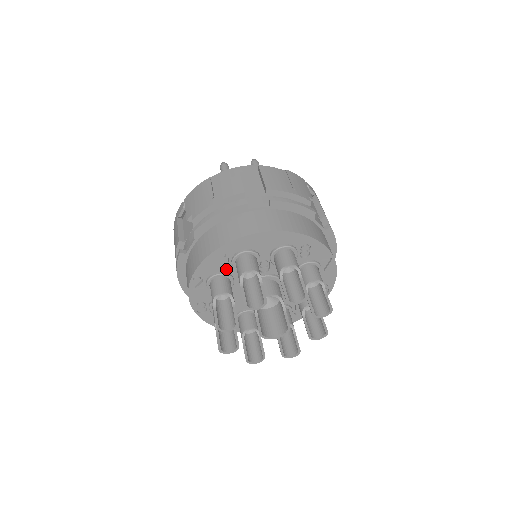
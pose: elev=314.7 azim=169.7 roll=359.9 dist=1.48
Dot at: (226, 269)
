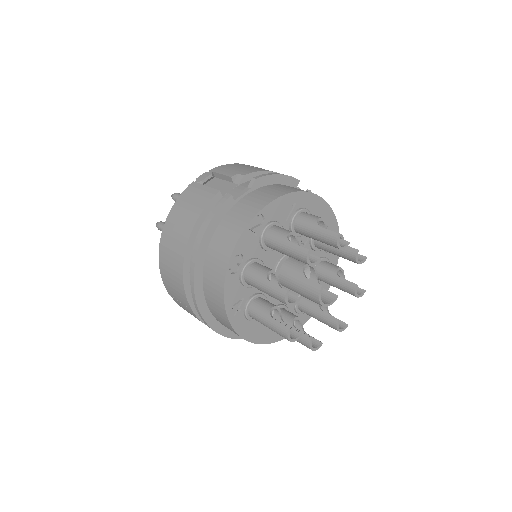
Dot at: (283, 223)
